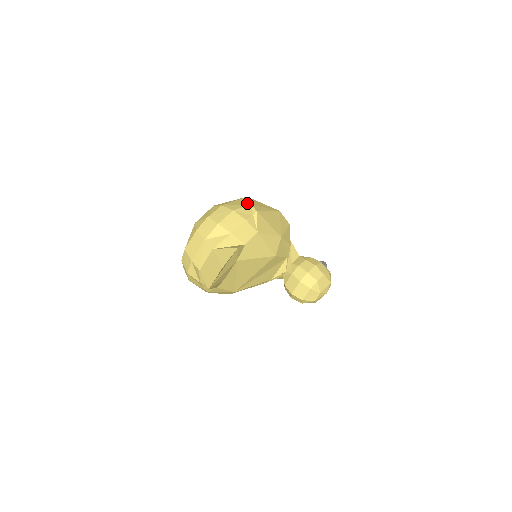
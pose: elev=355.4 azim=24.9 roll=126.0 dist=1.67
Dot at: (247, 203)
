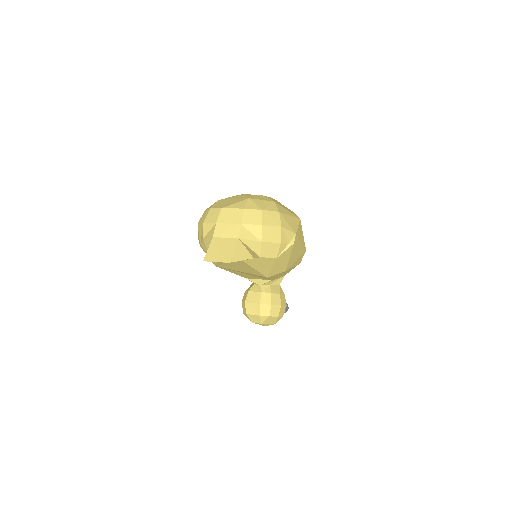
Dot at: (295, 229)
